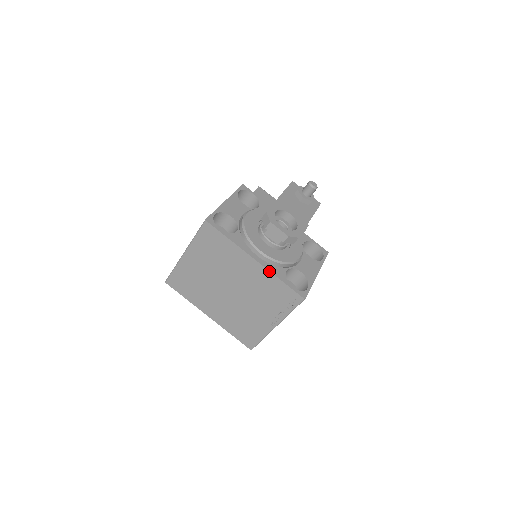
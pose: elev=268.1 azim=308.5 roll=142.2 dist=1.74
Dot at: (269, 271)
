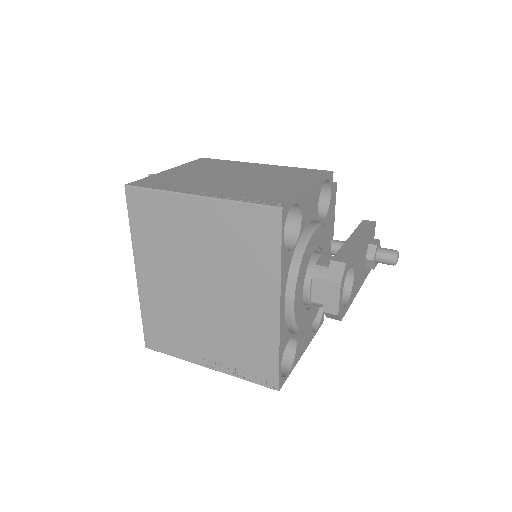
Dot at: (279, 334)
